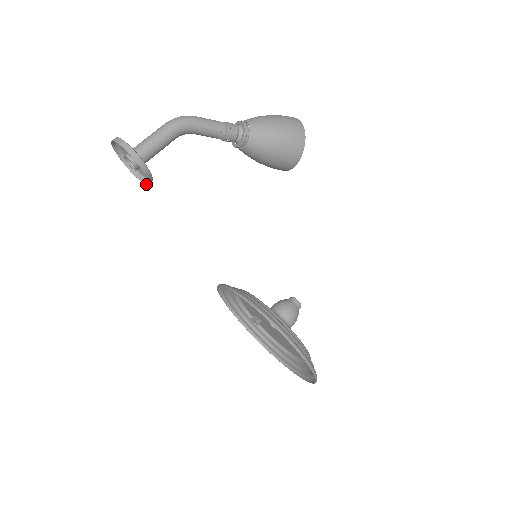
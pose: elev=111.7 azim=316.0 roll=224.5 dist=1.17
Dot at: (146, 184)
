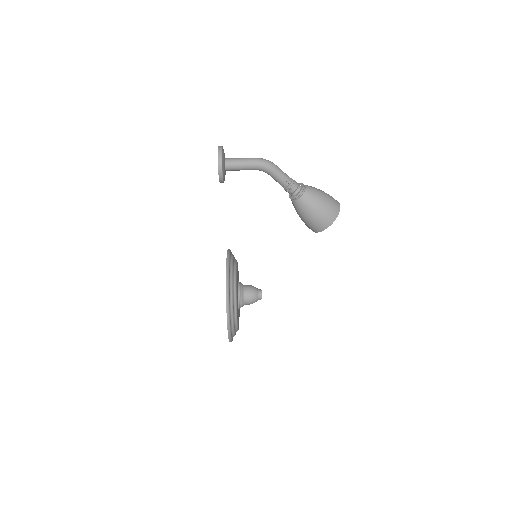
Dot at: occluded
